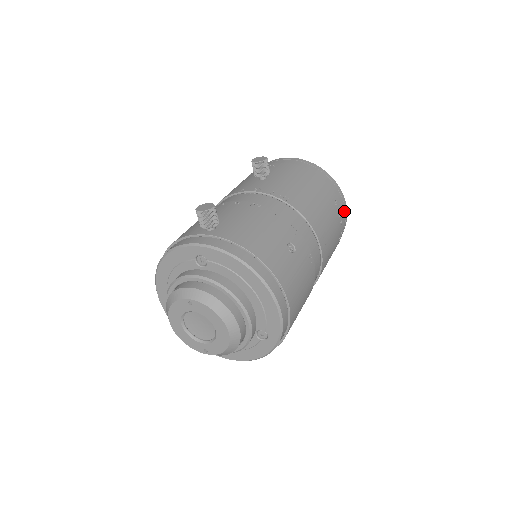
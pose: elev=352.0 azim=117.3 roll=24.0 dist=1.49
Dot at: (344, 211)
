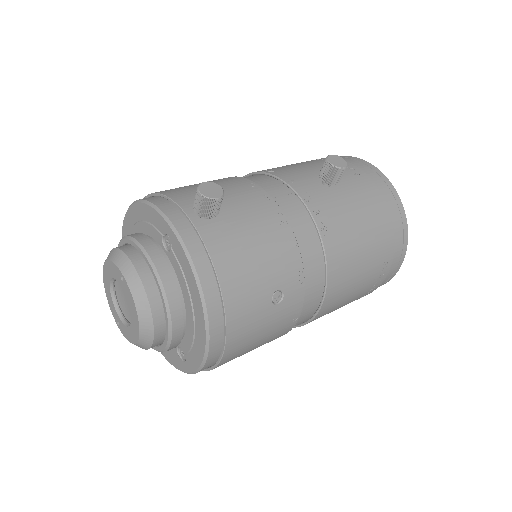
Dot at: (391, 274)
